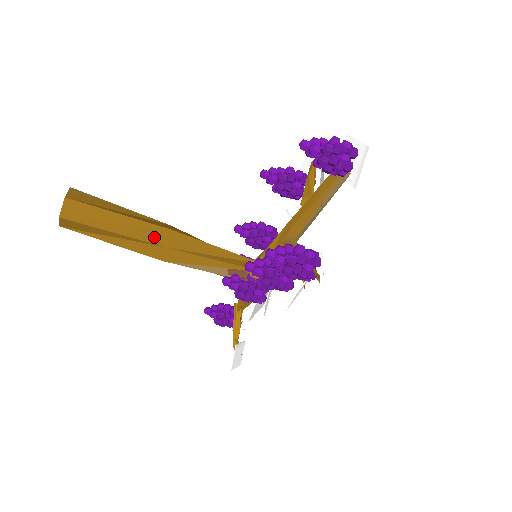
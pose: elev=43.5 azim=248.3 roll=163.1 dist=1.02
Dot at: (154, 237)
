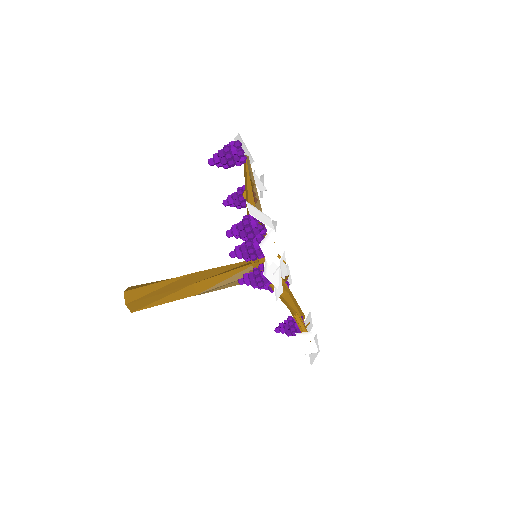
Dot at: (183, 283)
